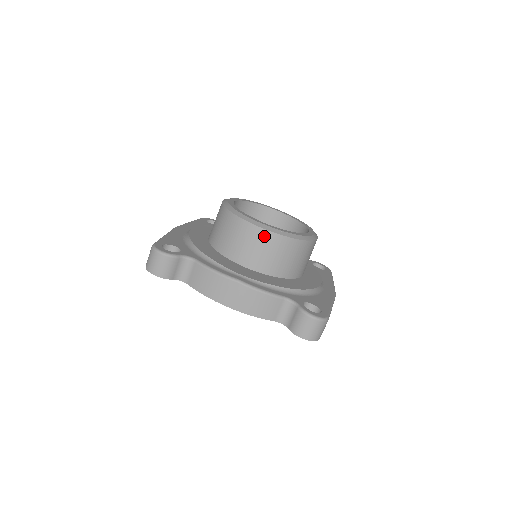
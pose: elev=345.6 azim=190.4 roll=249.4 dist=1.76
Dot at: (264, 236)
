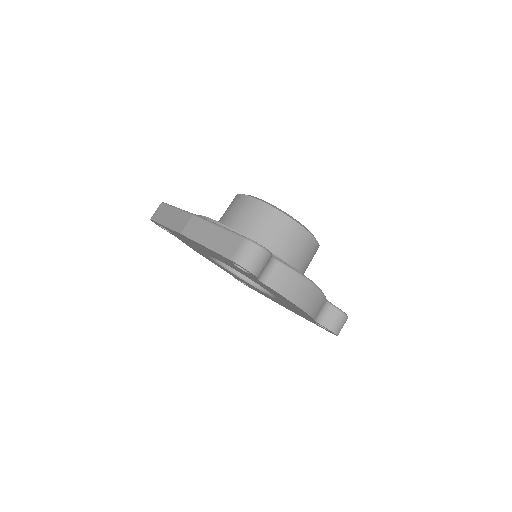
Dot at: (310, 242)
